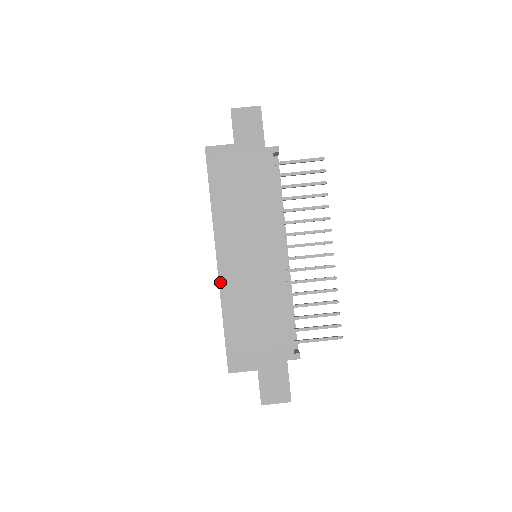
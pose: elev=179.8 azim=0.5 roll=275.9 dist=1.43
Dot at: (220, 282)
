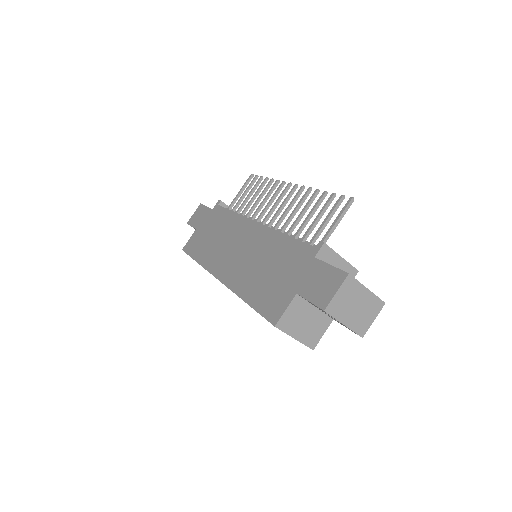
Dot at: (227, 286)
